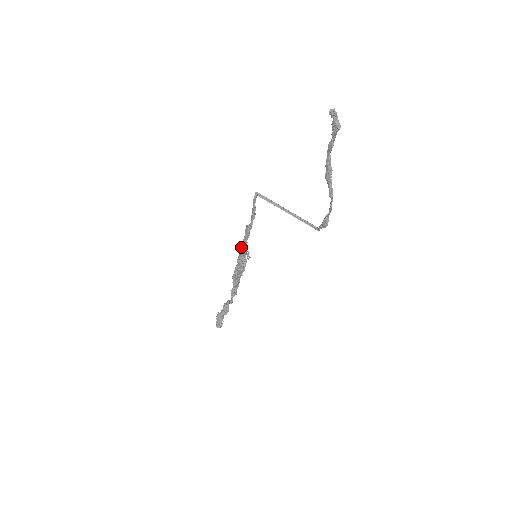
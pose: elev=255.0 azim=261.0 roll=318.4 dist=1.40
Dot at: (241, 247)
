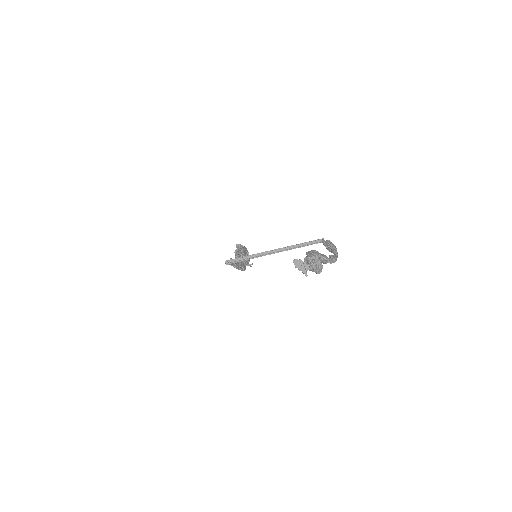
Dot at: occluded
